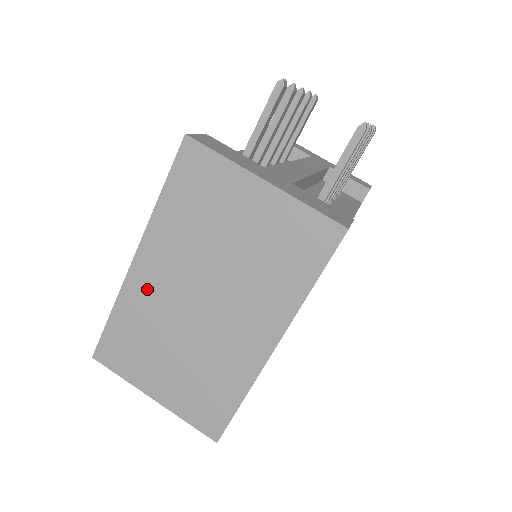
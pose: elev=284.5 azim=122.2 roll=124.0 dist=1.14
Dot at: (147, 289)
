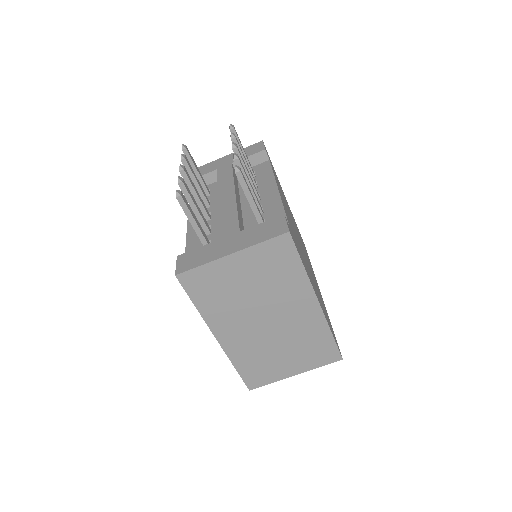
Dot at: (238, 343)
